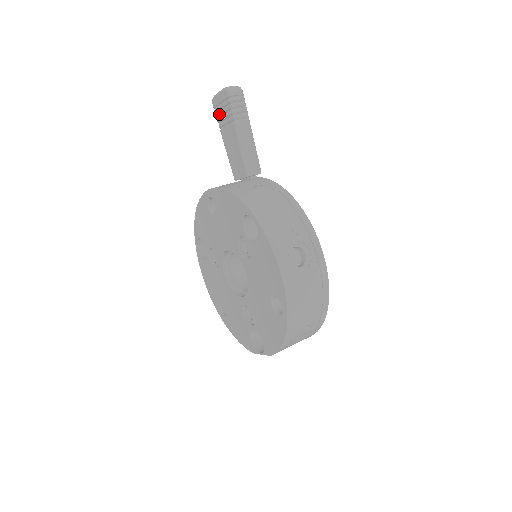
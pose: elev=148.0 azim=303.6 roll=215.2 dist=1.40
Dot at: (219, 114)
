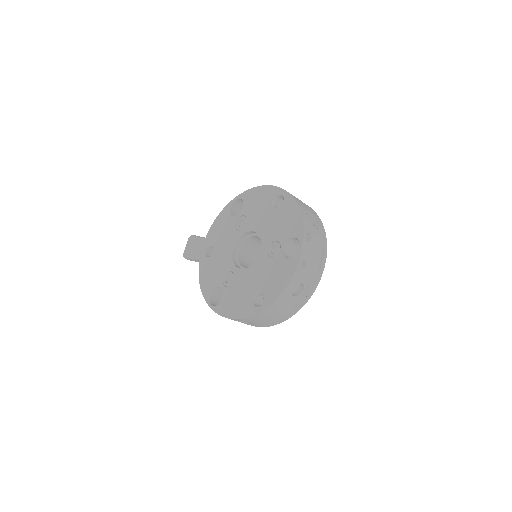
Dot at: (190, 252)
